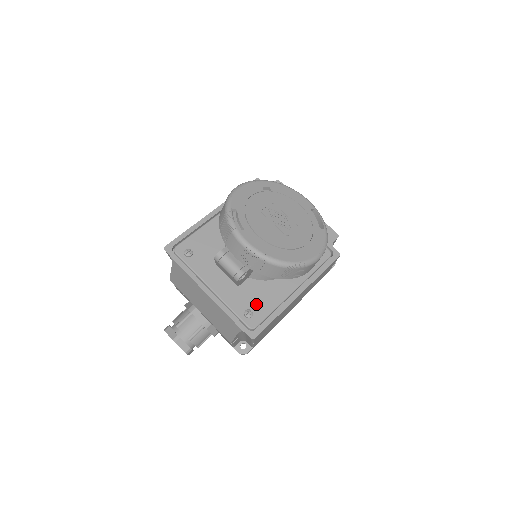
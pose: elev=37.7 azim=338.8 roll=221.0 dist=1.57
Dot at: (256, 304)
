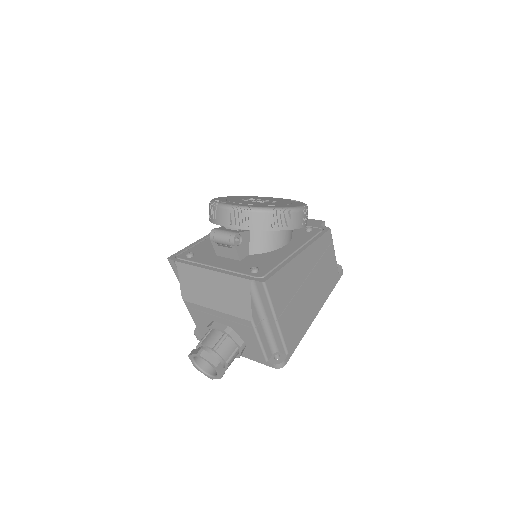
Dot at: (260, 265)
